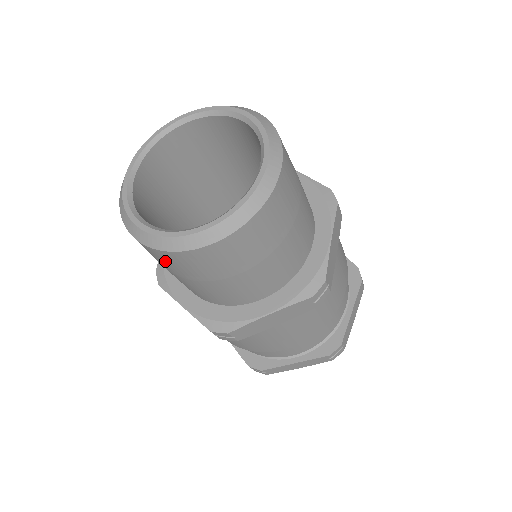
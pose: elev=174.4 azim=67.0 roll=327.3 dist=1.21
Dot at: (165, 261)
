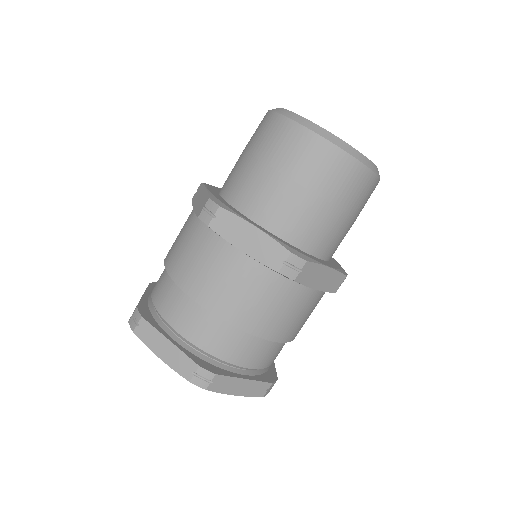
Dot at: (323, 163)
